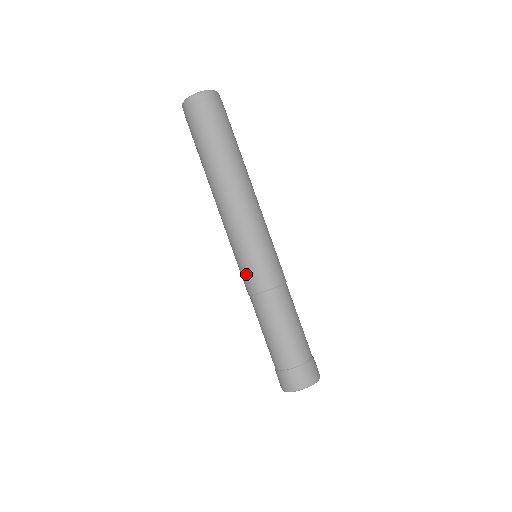
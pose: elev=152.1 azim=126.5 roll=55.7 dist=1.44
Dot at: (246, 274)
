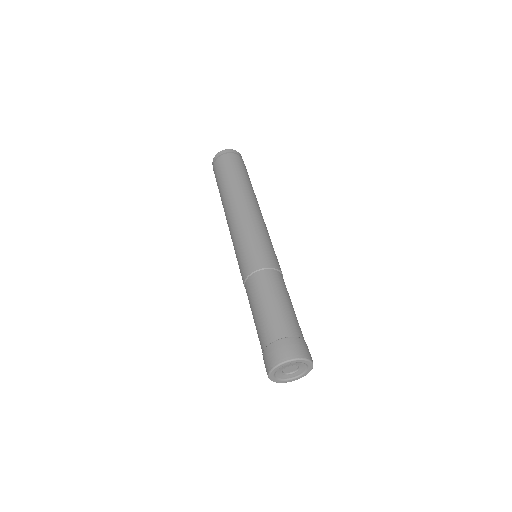
Dot at: (244, 259)
